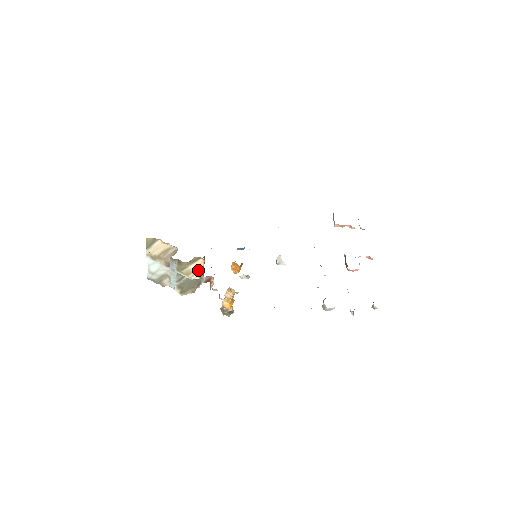
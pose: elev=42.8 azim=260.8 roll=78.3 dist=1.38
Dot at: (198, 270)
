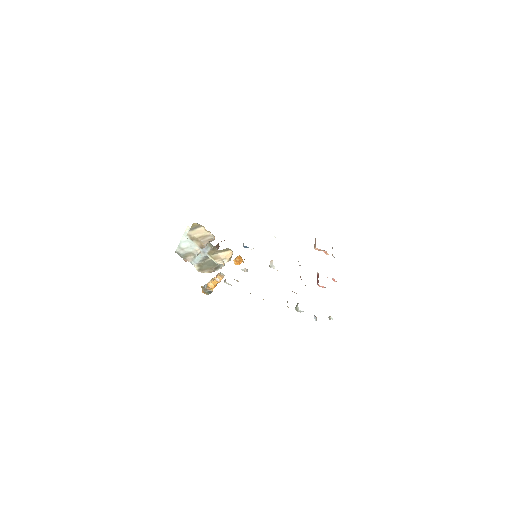
Dot at: (225, 258)
